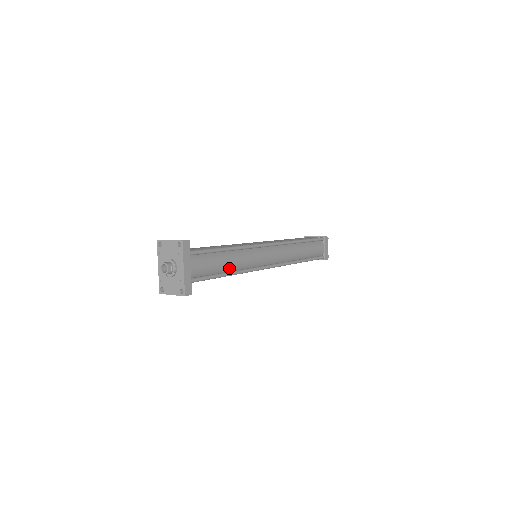
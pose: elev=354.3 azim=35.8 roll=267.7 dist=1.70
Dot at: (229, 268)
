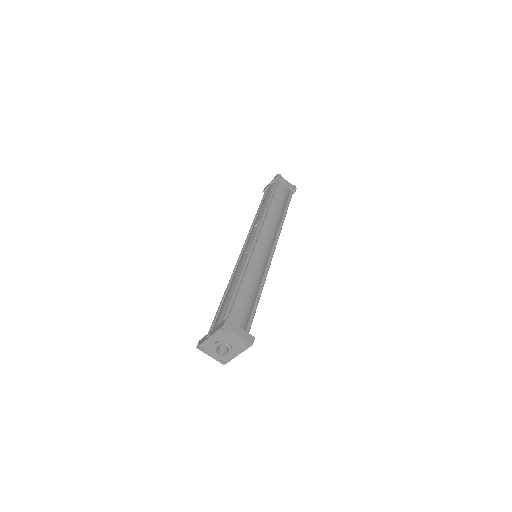
Dot at: occluded
